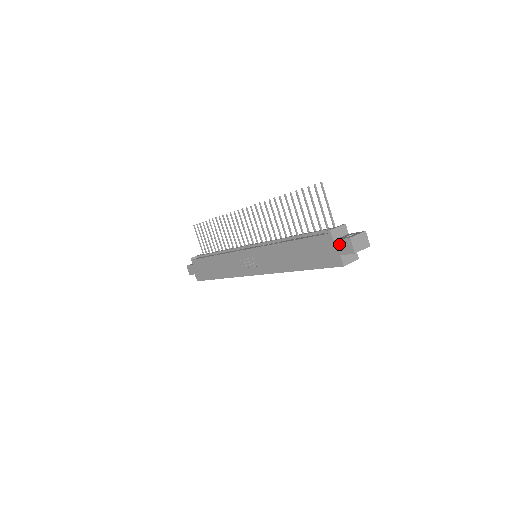
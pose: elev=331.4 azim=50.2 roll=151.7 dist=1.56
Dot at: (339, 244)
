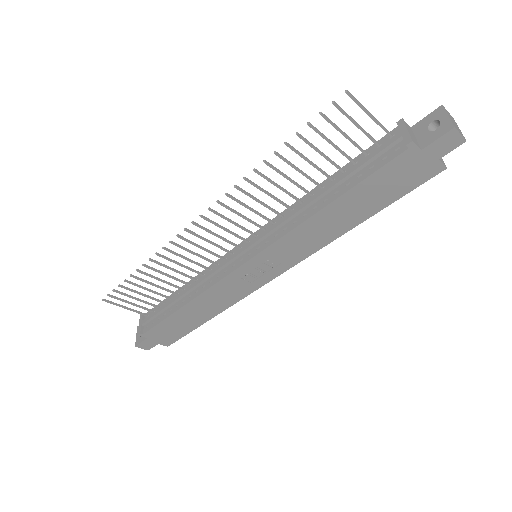
Dot at: (434, 148)
